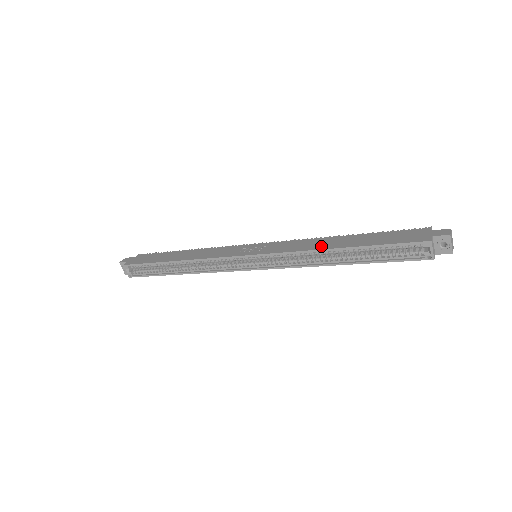
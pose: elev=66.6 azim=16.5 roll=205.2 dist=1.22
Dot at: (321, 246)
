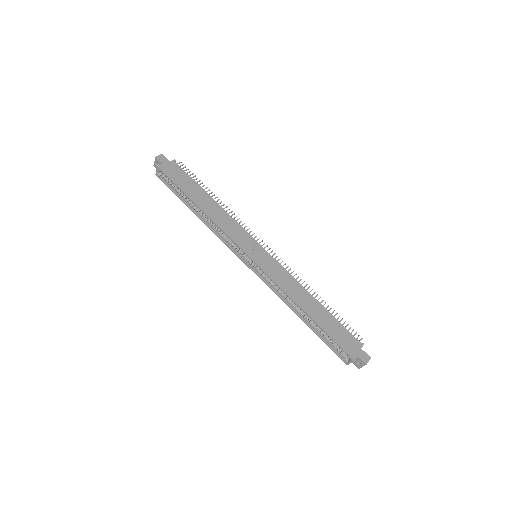
Dot at: (298, 299)
